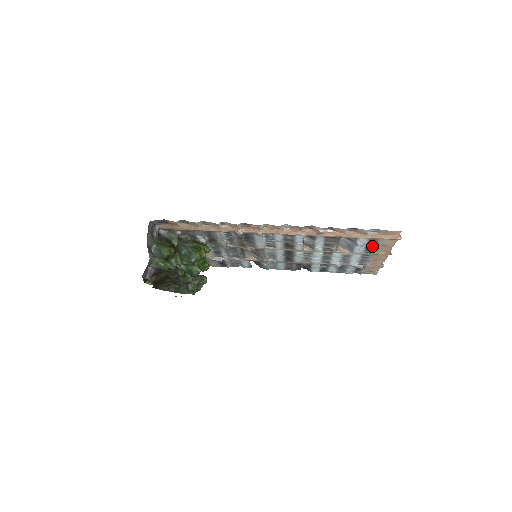
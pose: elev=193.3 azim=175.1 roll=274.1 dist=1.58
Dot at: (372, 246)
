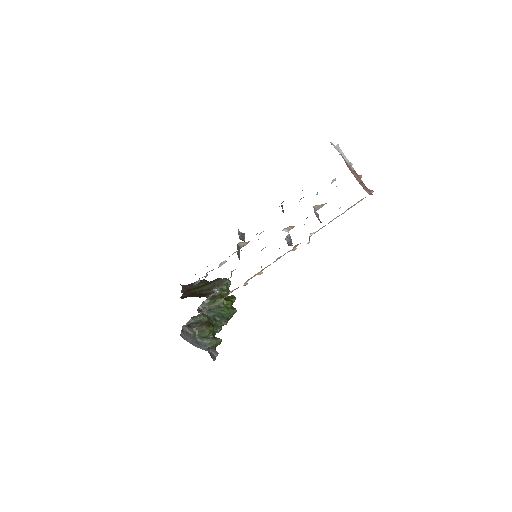
Dot at: occluded
